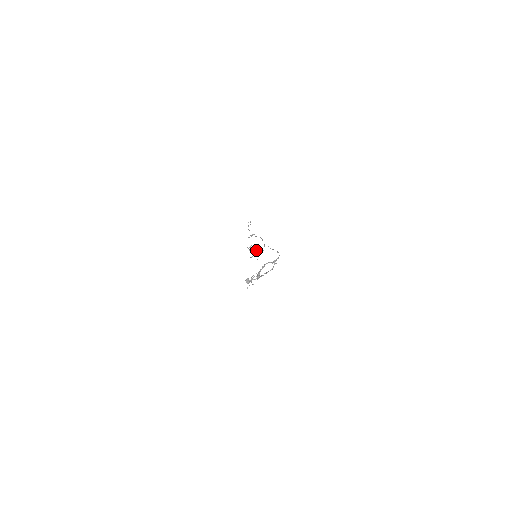
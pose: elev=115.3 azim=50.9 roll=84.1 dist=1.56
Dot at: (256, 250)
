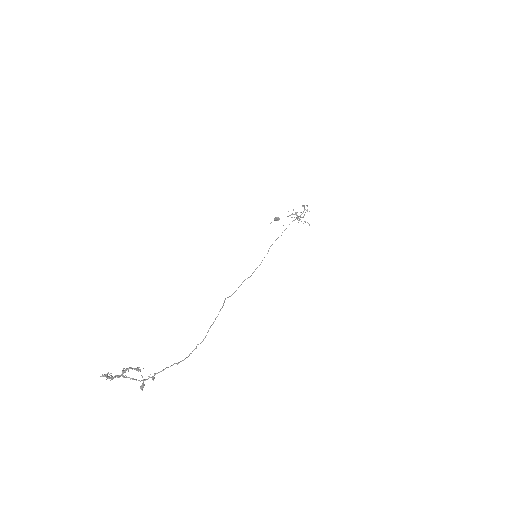
Dot at: (304, 215)
